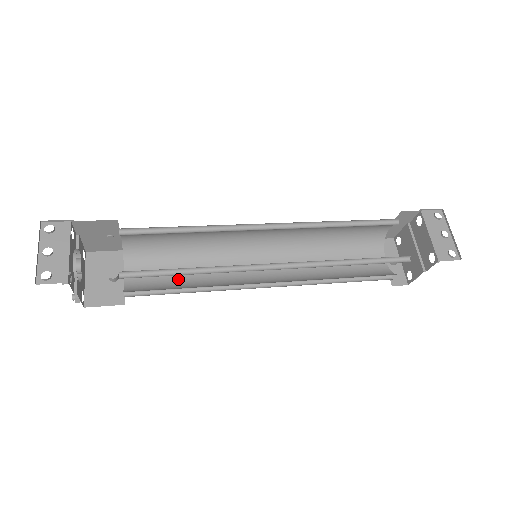
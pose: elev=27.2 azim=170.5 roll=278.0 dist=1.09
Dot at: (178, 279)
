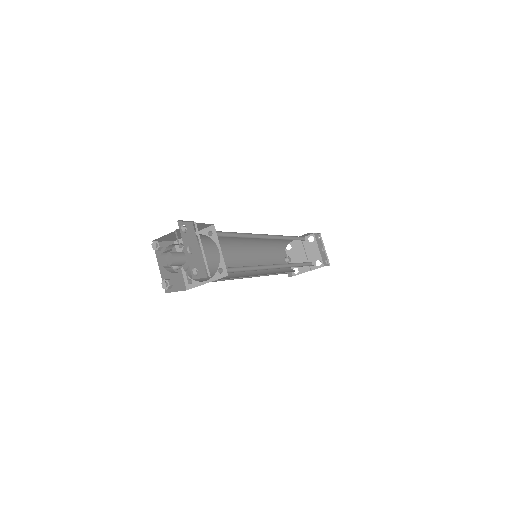
Dot at: (211, 269)
